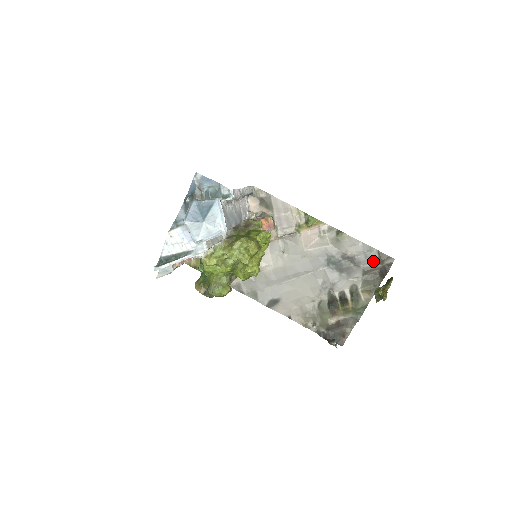
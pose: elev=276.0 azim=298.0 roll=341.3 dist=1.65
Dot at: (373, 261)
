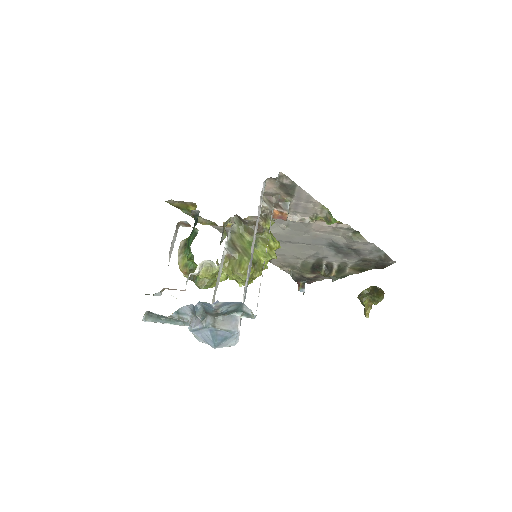
Dot at: (375, 257)
